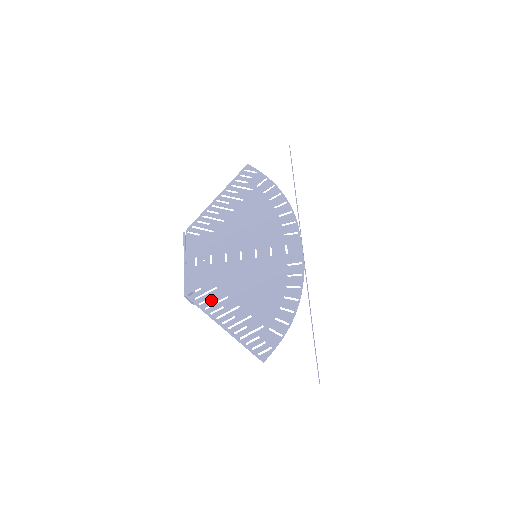
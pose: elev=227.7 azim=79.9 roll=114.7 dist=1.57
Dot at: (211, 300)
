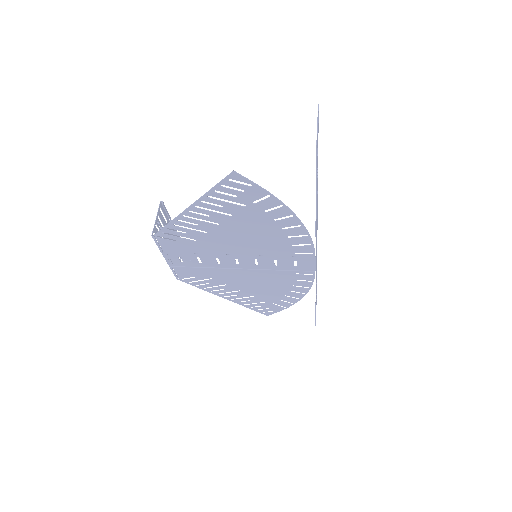
Dot at: (209, 285)
